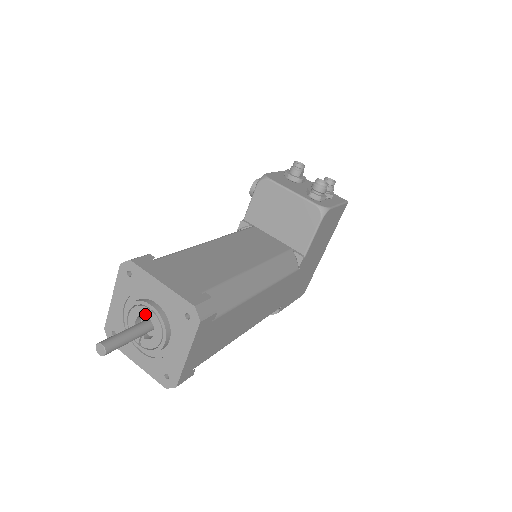
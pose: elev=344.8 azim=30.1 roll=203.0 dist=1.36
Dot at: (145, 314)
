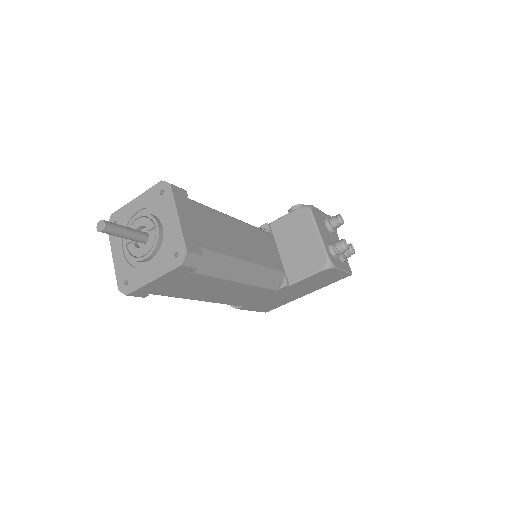
Dot at: (149, 228)
